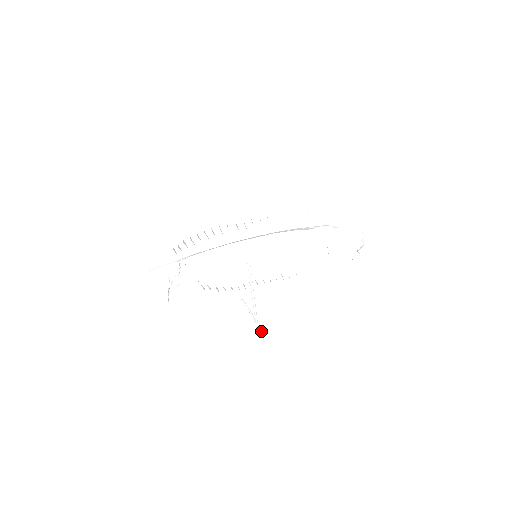
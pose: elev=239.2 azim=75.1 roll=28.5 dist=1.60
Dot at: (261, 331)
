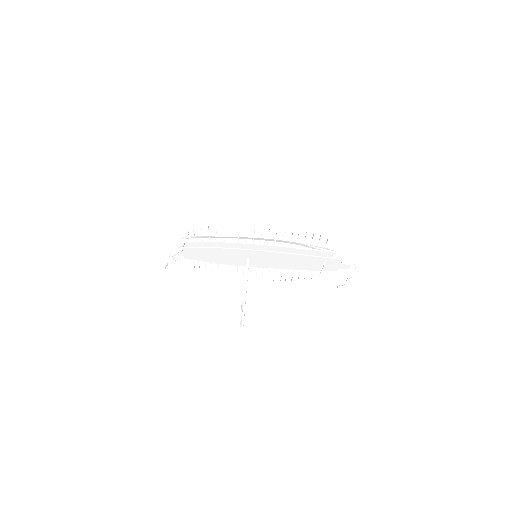
Dot at: (240, 323)
